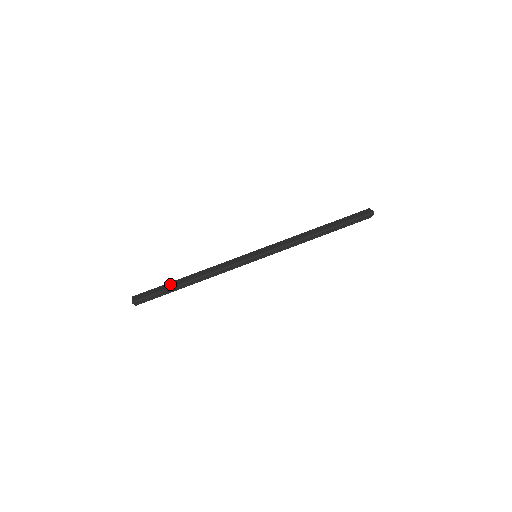
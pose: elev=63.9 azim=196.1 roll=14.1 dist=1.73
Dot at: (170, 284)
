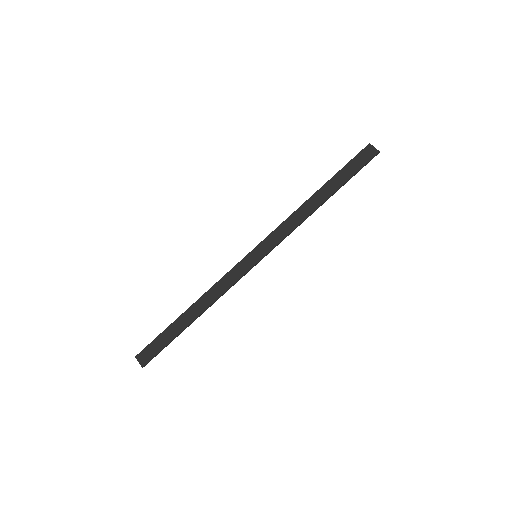
Dot at: (173, 329)
